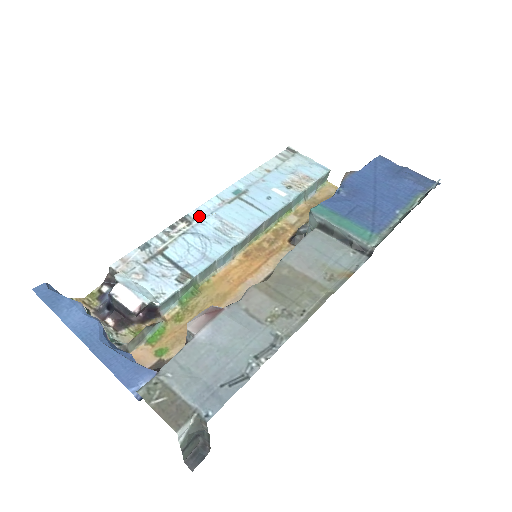
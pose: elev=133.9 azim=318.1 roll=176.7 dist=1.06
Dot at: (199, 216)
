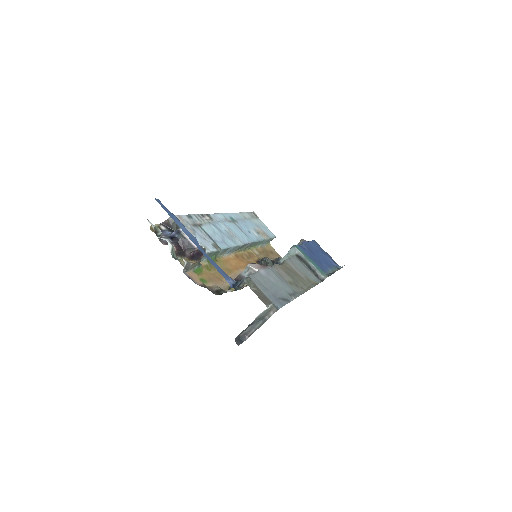
Dot at: (215, 219)
